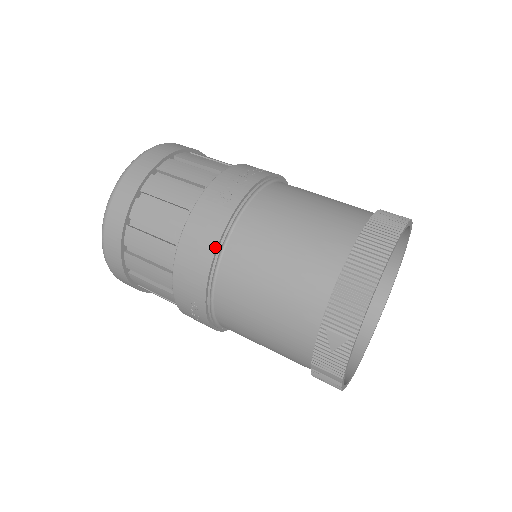
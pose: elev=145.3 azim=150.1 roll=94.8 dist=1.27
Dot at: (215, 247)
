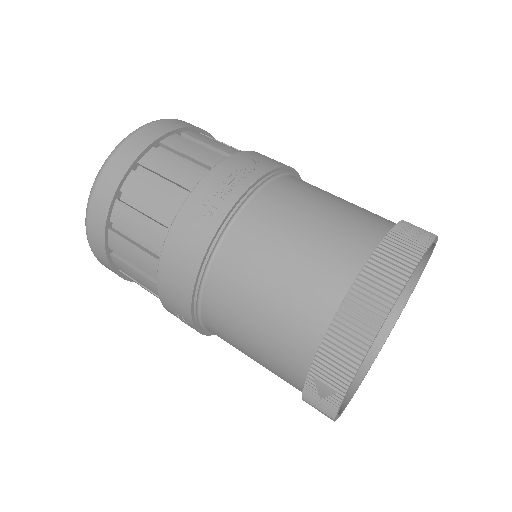
Dot at: (197, 270)
